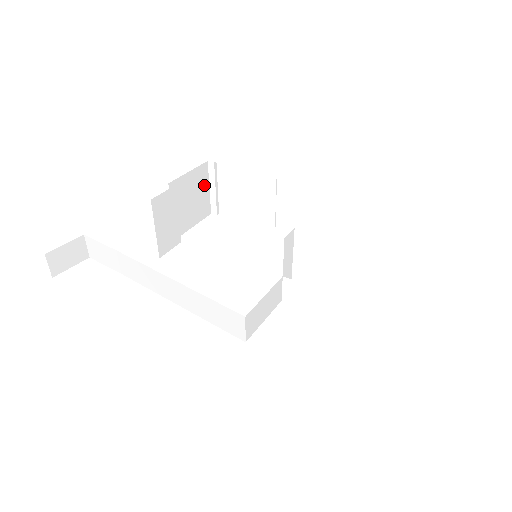
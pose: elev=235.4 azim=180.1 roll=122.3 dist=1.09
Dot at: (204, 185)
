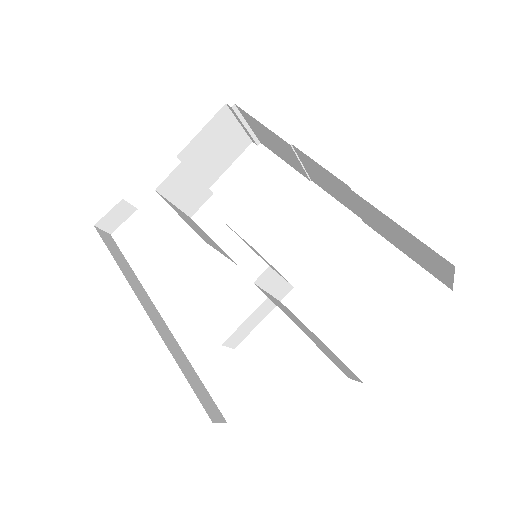
Dot at: (230, 126)
